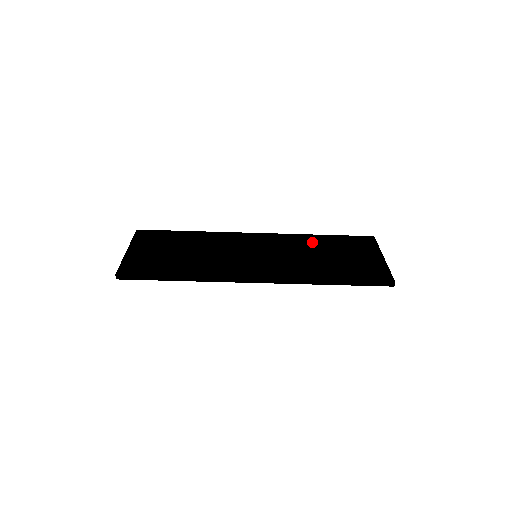
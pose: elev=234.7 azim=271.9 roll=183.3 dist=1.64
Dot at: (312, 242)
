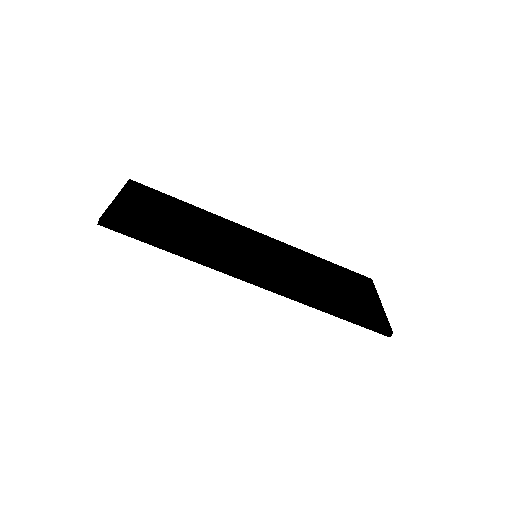
Dot at: (314, 263)
